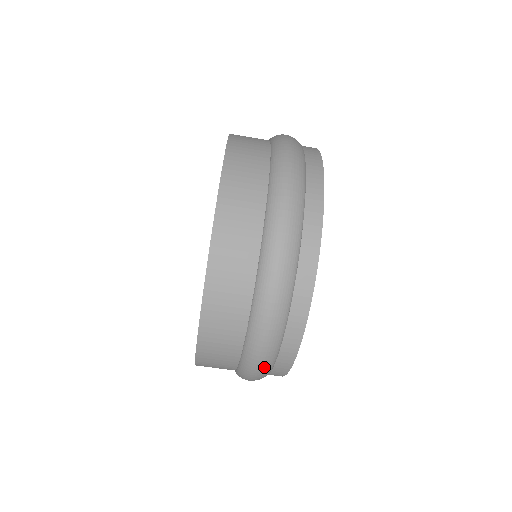
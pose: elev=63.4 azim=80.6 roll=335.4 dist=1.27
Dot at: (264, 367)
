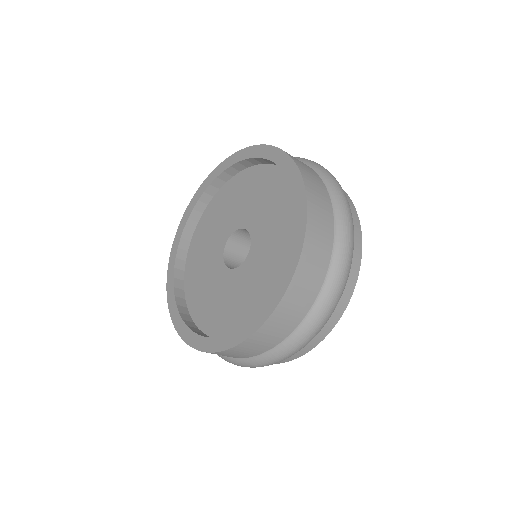
Dot at: occluded
